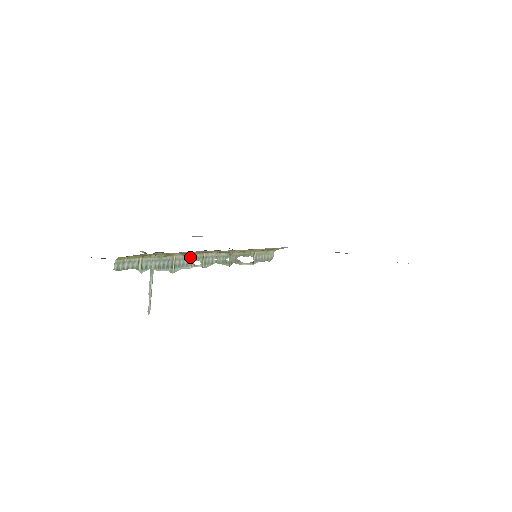
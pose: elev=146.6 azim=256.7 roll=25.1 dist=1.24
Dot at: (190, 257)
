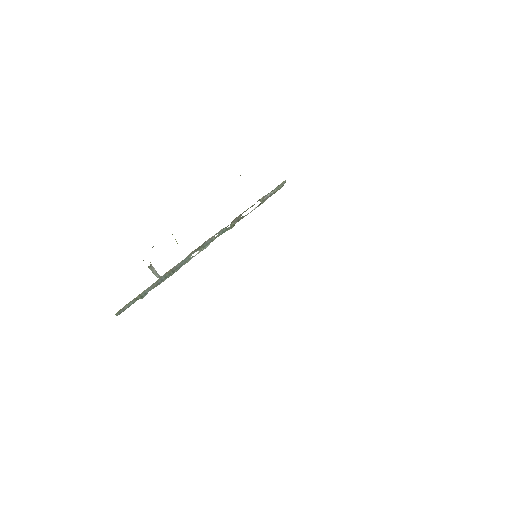
Dot at: (186, 258)
